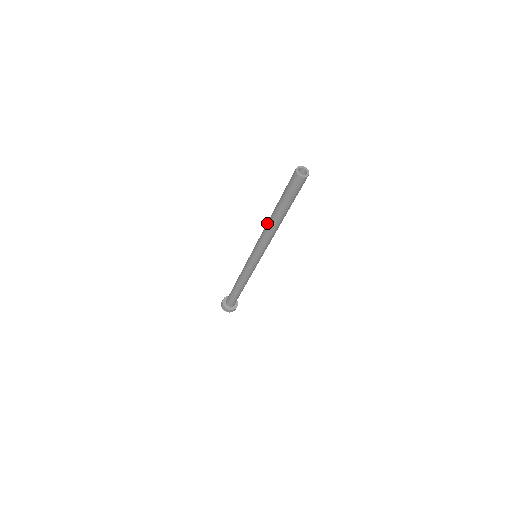
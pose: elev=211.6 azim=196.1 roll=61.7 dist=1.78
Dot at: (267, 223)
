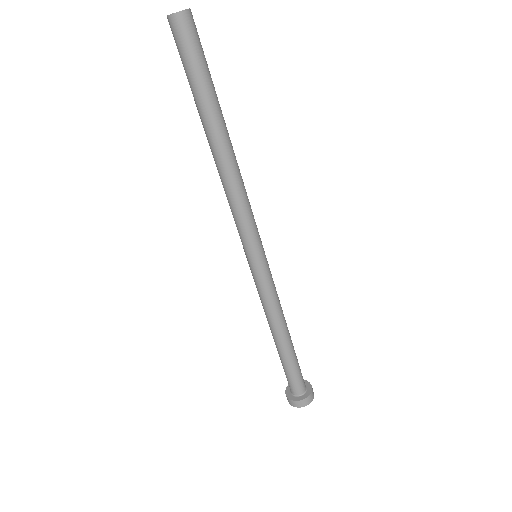
Dot at: (219, 170)
